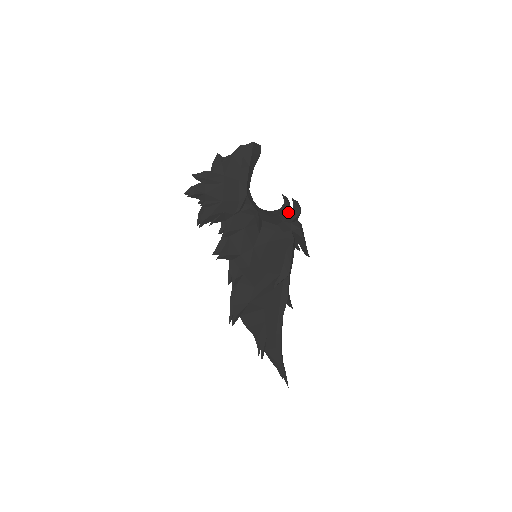
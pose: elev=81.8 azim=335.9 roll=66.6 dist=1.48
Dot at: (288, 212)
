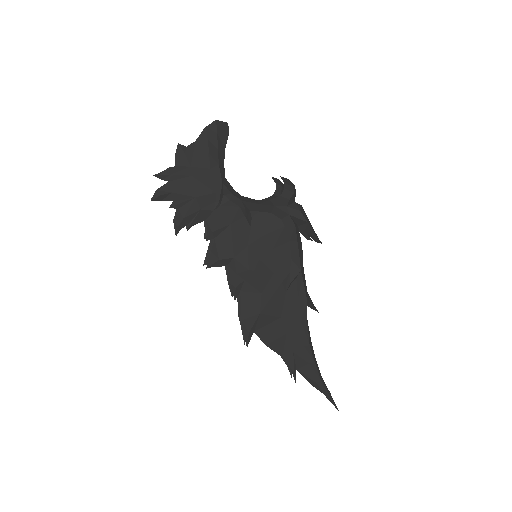
Dot at: occluded
